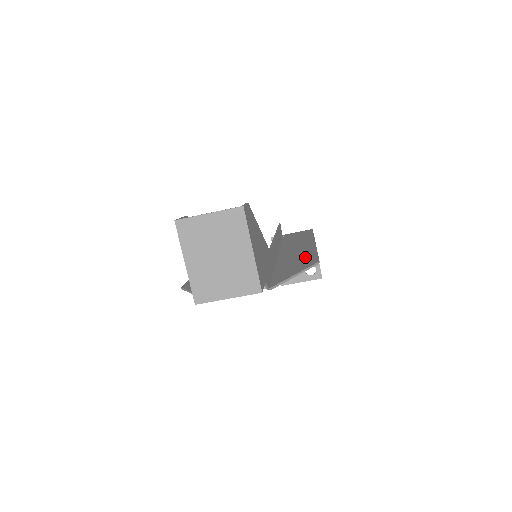
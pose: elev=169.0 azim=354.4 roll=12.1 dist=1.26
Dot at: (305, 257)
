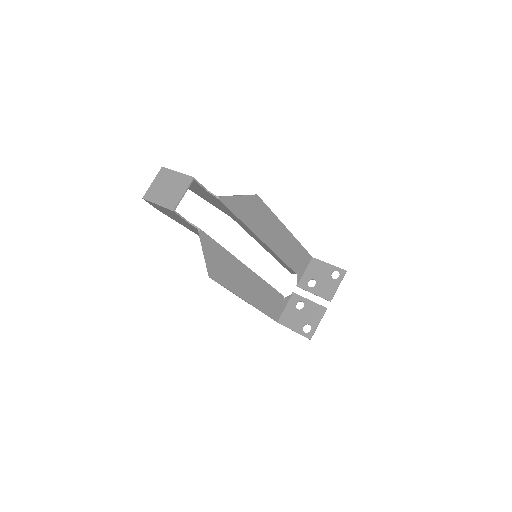
Dot at: (261, 212)
